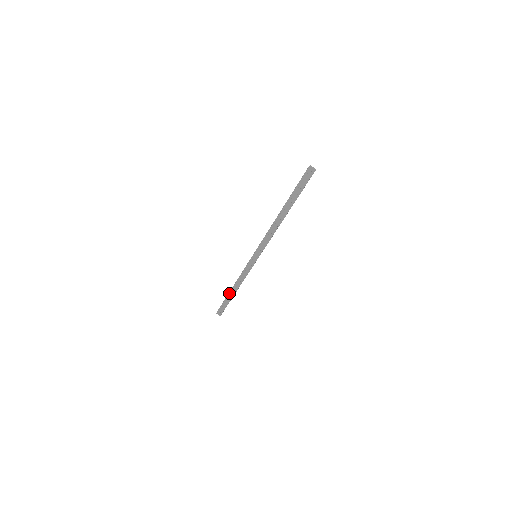
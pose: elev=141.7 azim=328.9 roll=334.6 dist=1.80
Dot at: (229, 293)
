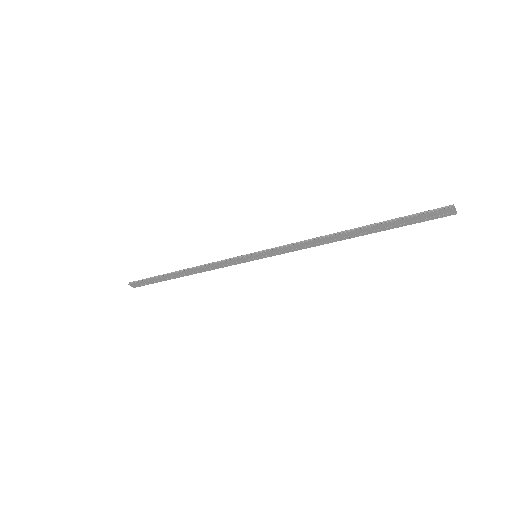
Dot at: (171, 274)
